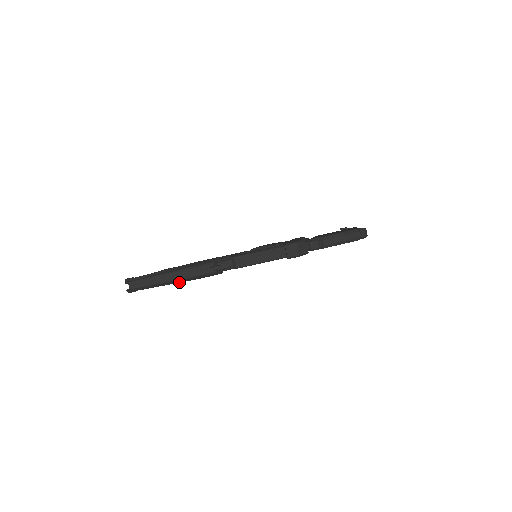
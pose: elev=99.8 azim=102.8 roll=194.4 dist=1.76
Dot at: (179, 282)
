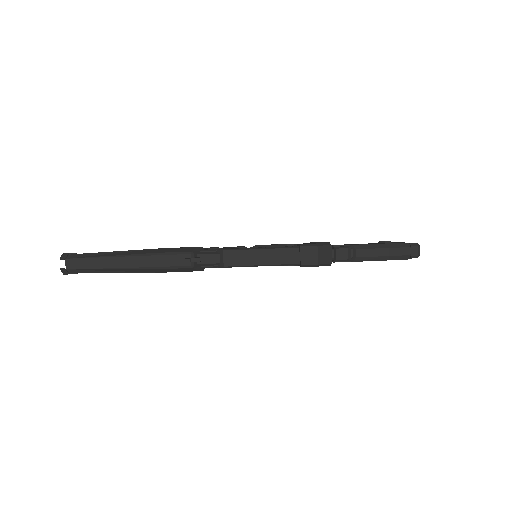
Dot at: (138, 272)
